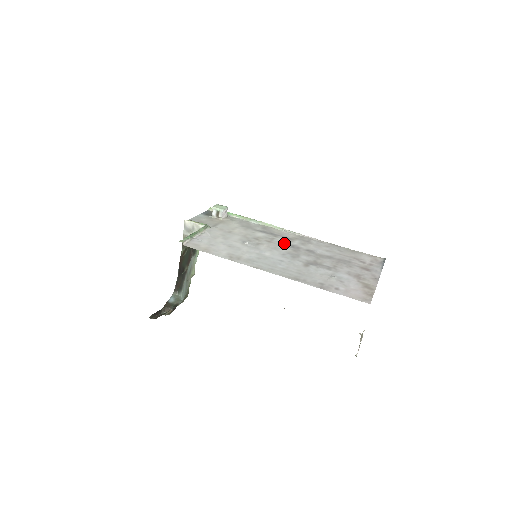
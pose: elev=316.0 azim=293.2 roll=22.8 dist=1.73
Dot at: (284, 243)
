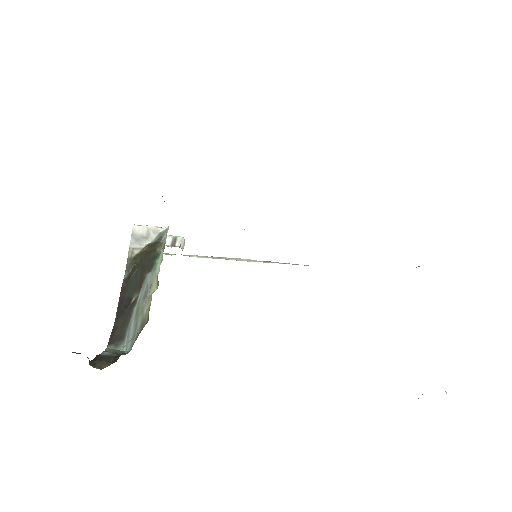
Dot at: occluded
